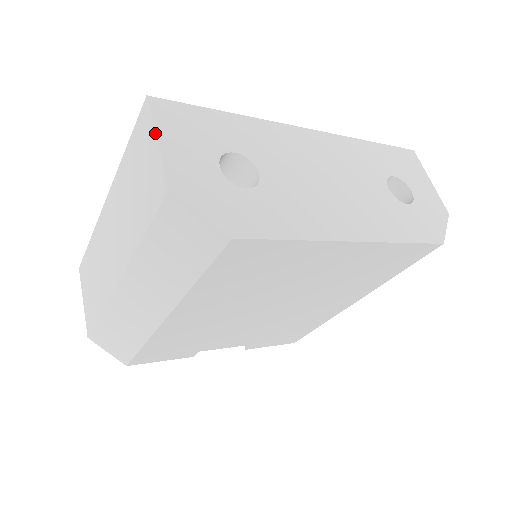
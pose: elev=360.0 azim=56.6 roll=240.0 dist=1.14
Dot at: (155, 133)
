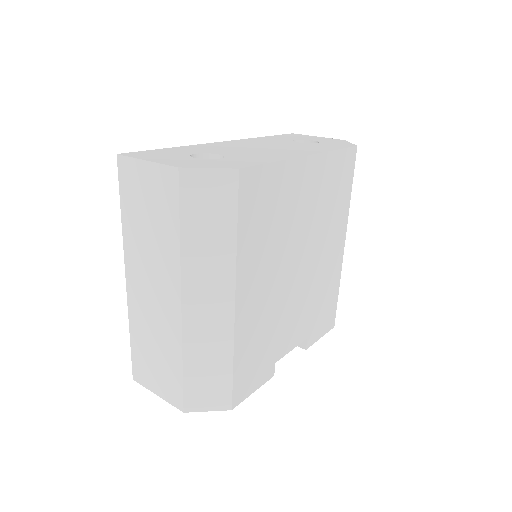
Dot at: (141, 160)
